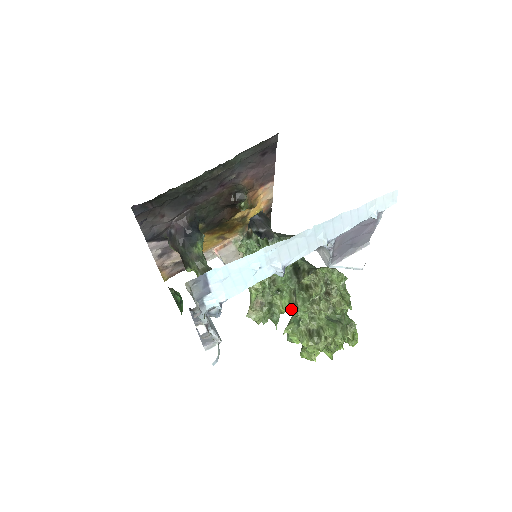
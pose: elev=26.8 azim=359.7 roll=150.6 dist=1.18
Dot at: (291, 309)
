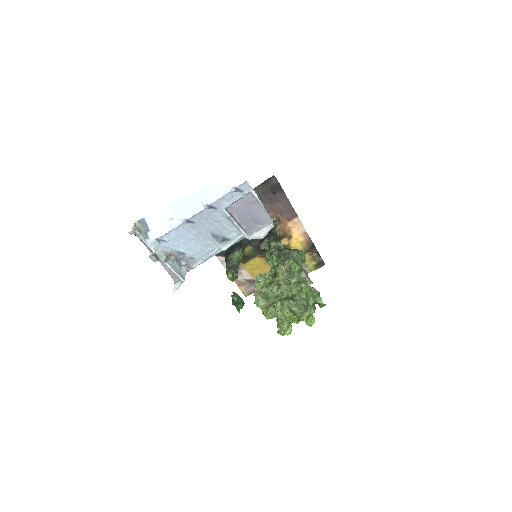
Dot at: occluded
